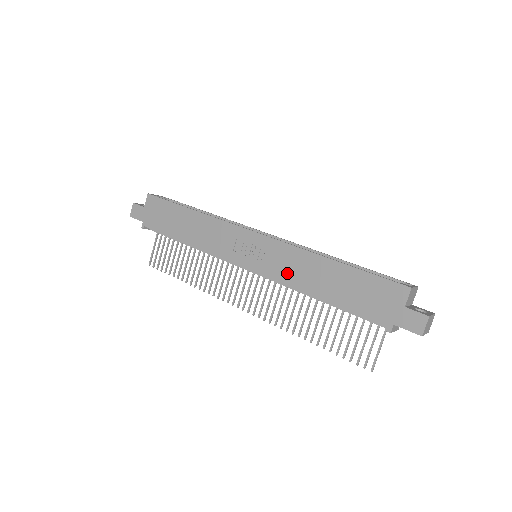
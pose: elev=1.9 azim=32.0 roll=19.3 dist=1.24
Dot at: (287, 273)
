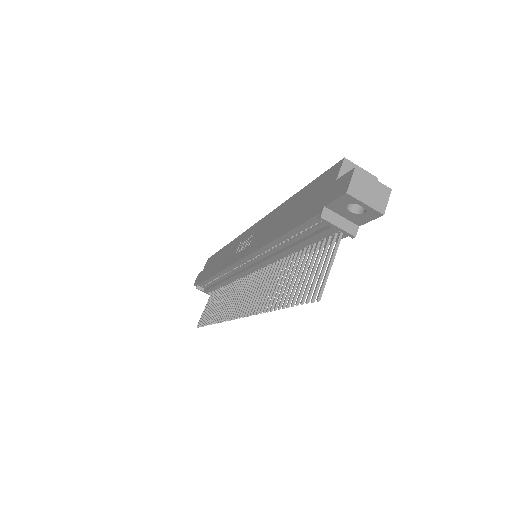
Dot at: (261, 239)
